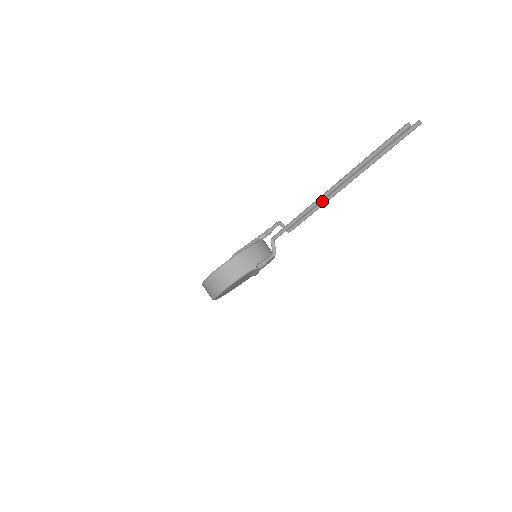
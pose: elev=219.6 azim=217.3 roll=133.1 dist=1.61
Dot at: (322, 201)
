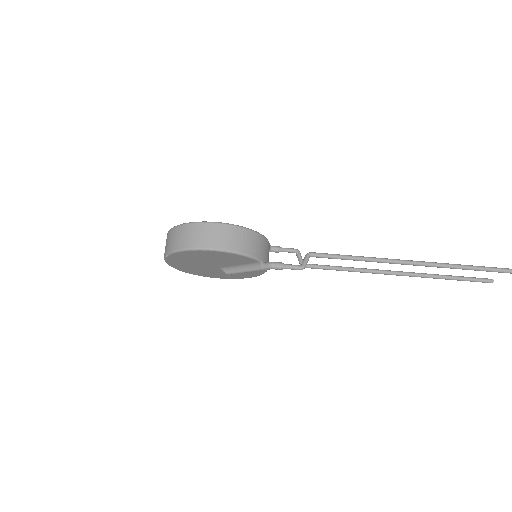
Dot at: (364, 268)
